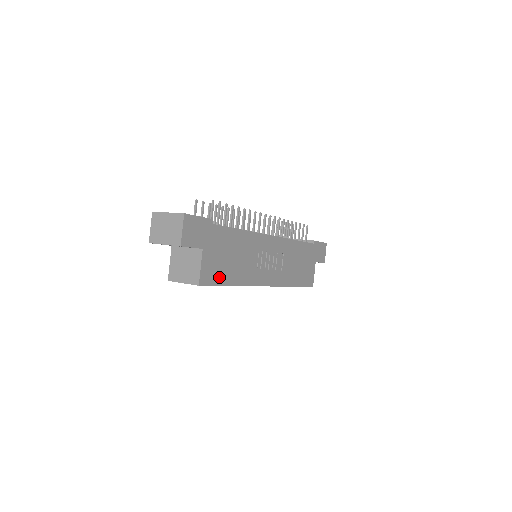
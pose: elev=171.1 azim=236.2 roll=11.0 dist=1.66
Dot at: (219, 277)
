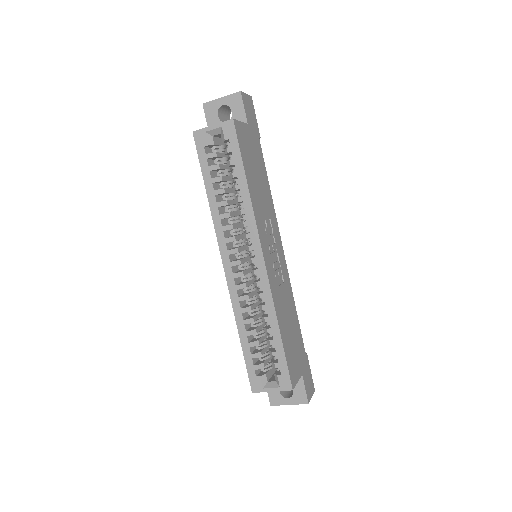
Dot at: (244, 154)
